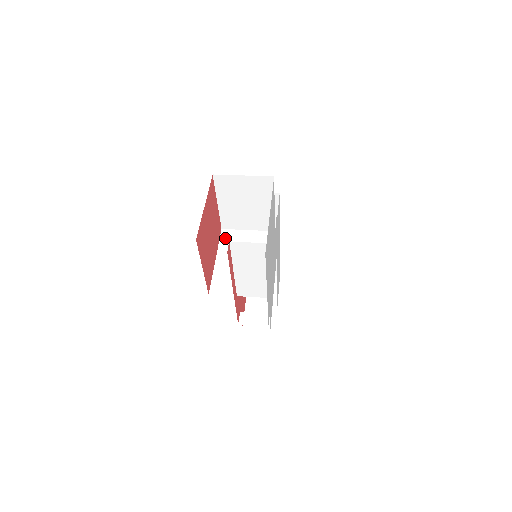
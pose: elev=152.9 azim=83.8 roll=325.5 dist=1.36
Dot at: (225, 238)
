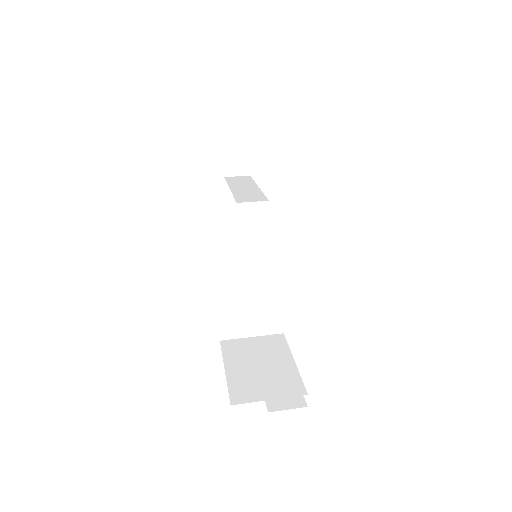
Dot at: (222, 267)
